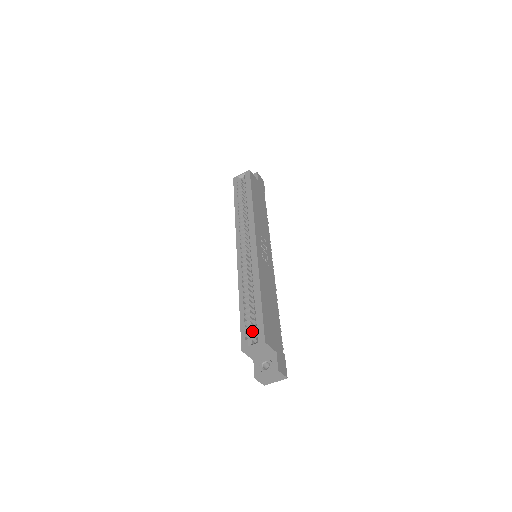
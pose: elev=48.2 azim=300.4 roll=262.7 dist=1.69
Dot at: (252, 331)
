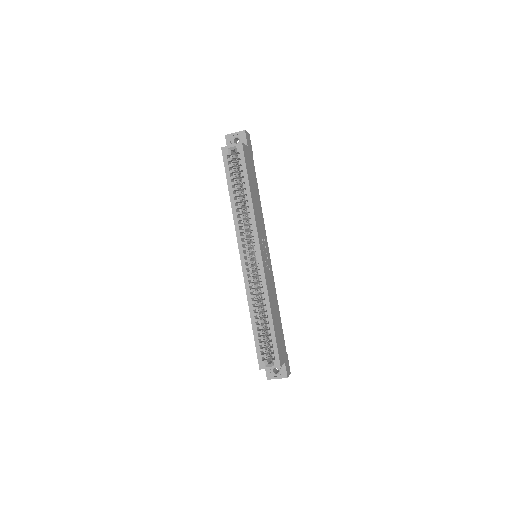
Dot at: (265, 349)
